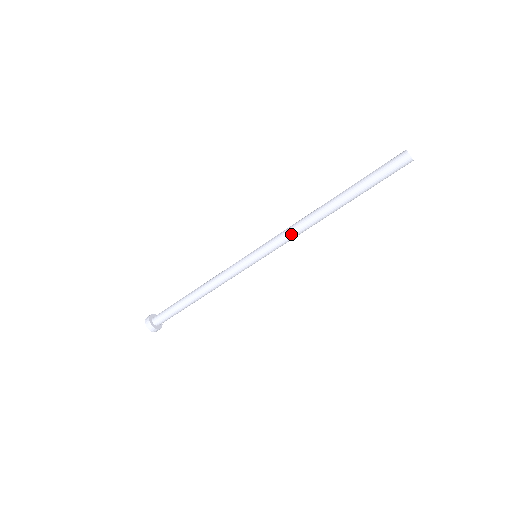
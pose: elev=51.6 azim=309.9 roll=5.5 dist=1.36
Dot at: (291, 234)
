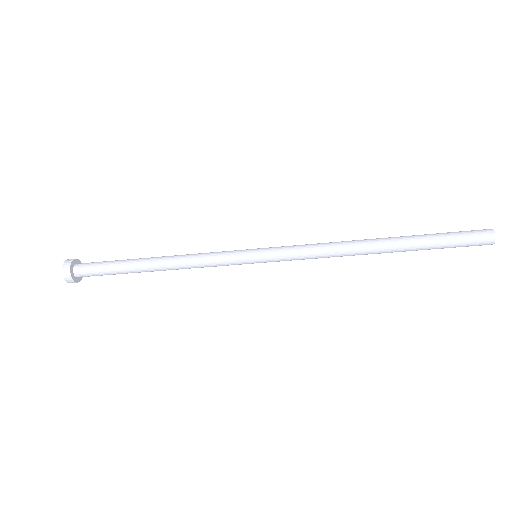
Dot at: (315, 251)
